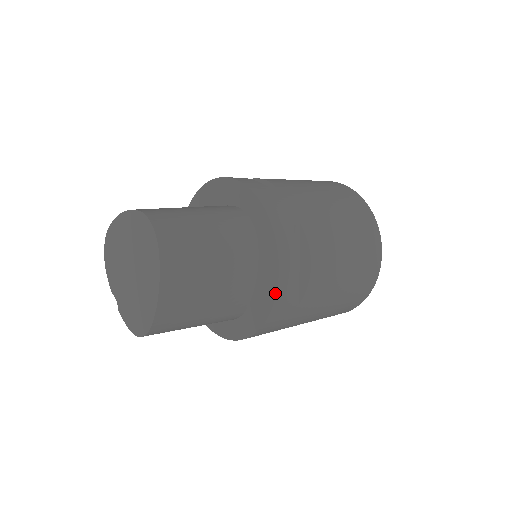
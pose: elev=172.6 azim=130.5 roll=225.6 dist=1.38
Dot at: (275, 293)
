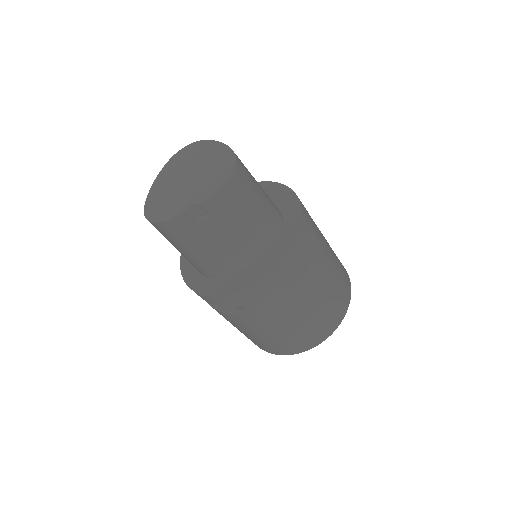
Dot at: (282, 185)
